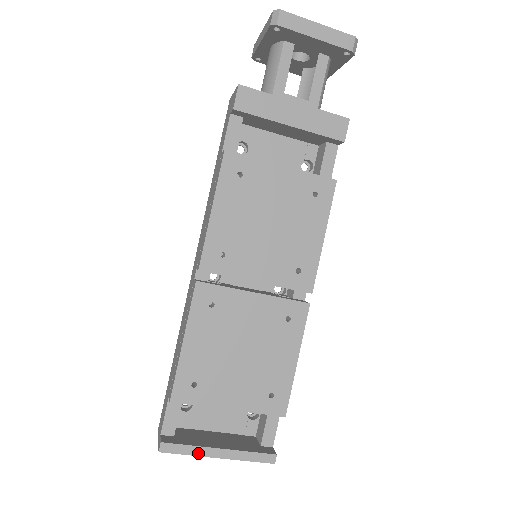
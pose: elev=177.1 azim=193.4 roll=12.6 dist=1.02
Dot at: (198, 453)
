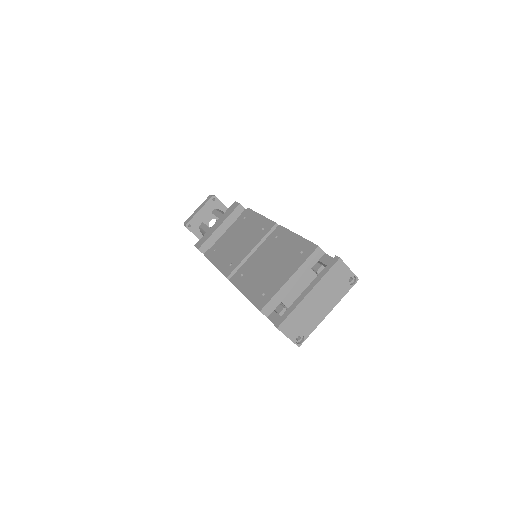
Dot at: (296, 305)
